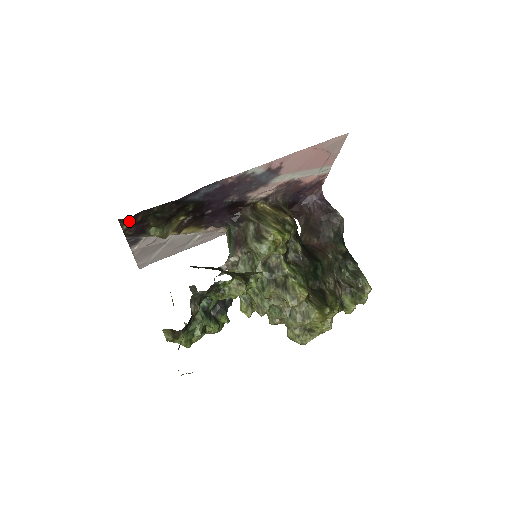
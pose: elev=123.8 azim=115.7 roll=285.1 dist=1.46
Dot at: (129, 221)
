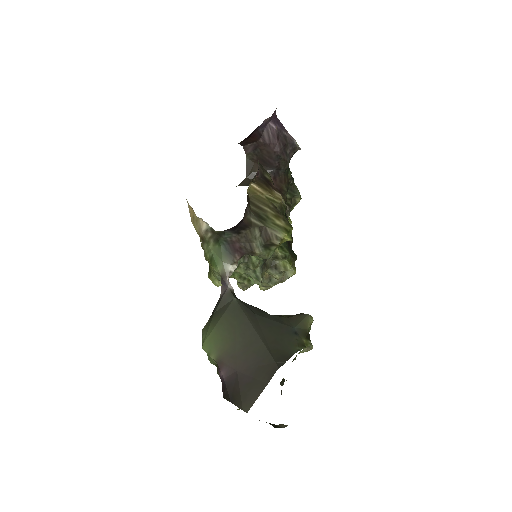
Dot at: occluded
